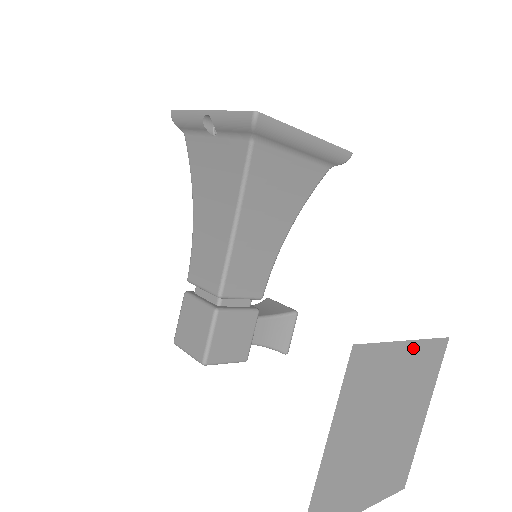
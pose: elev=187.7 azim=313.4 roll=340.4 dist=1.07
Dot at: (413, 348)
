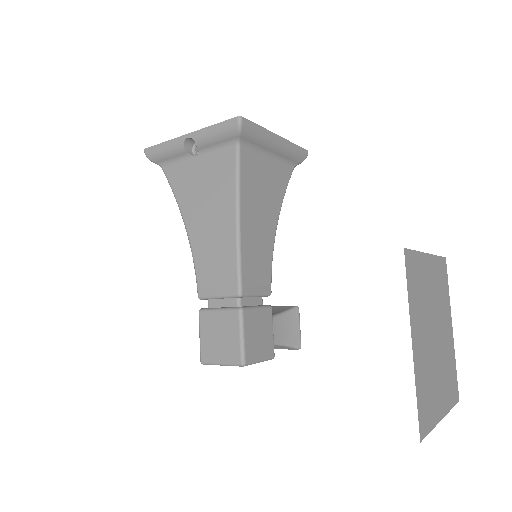
Dot at: (432, 262)
